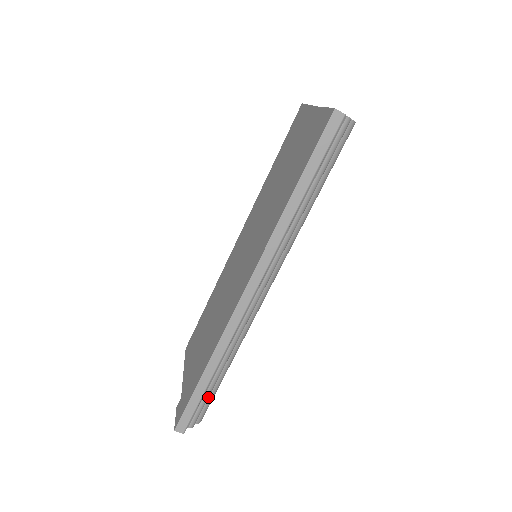
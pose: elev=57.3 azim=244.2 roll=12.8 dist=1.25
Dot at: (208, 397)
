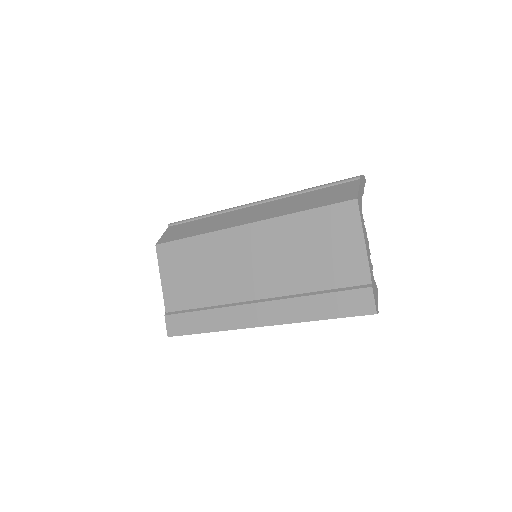
Dot at: occluded
